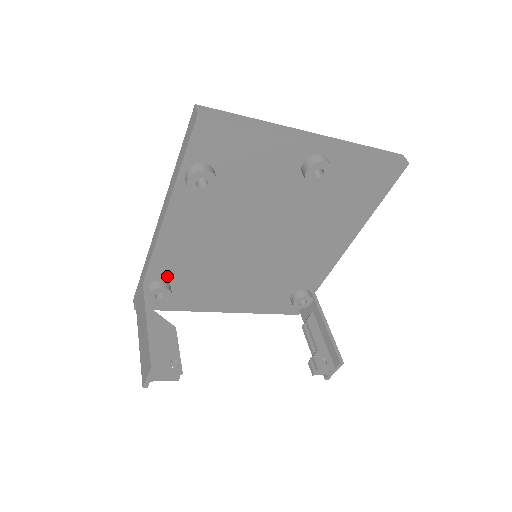
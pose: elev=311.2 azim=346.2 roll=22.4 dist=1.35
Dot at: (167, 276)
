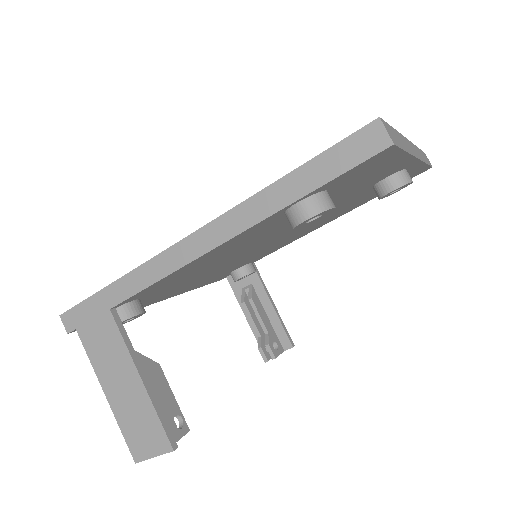
Dot at: (146, 294)
